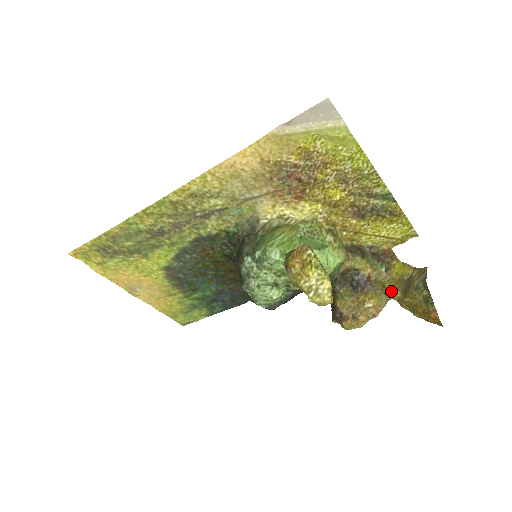
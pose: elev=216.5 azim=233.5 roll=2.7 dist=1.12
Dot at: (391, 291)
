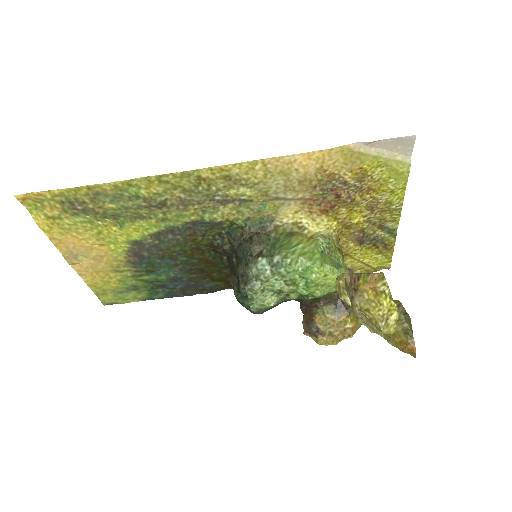
Dot at: occluded
